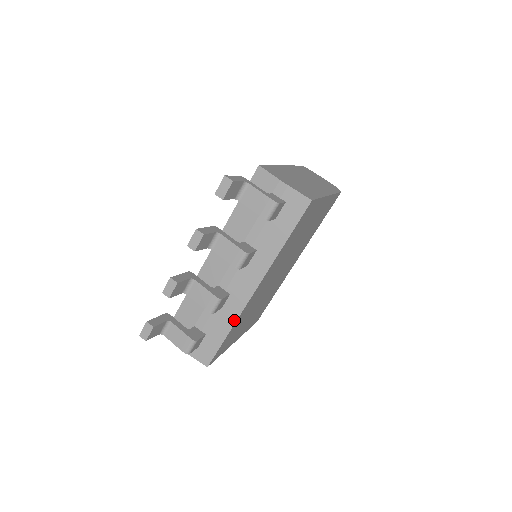
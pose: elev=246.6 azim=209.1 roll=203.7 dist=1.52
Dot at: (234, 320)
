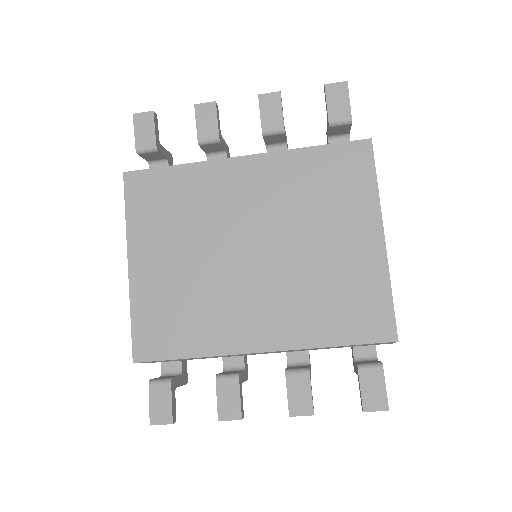
Dot at: occluded
